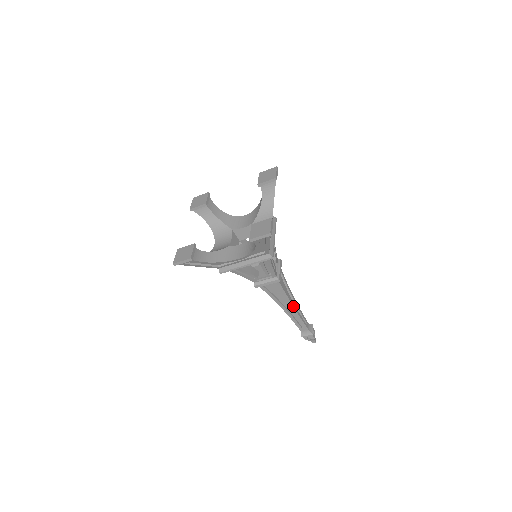
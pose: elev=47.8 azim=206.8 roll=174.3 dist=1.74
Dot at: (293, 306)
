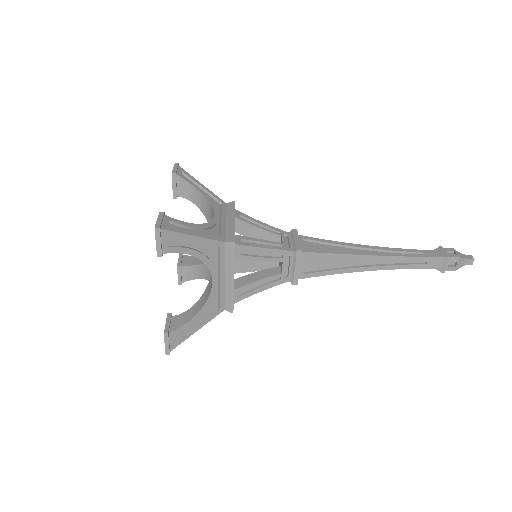
Dot at: occluded
